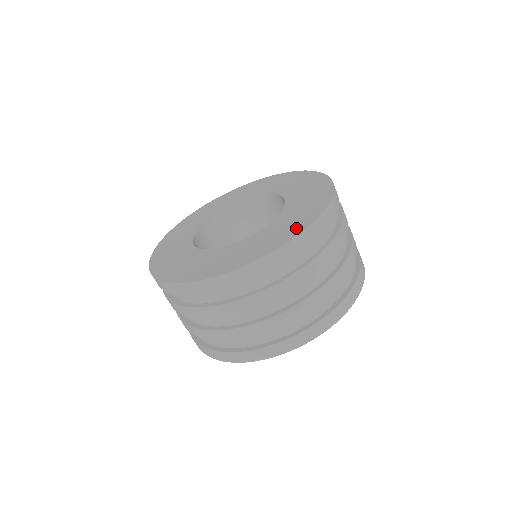
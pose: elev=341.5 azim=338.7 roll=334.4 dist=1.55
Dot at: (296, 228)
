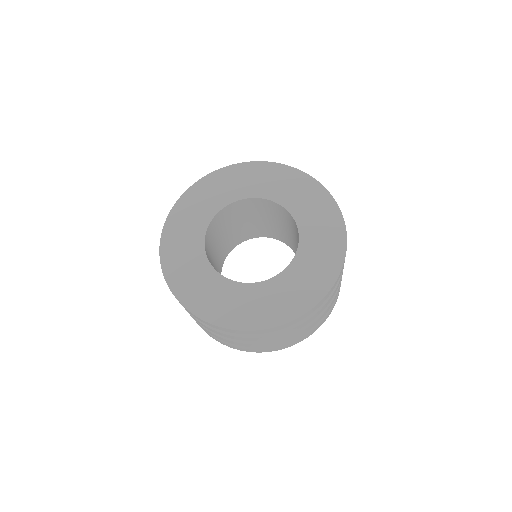
Dot at: (335, 224)
